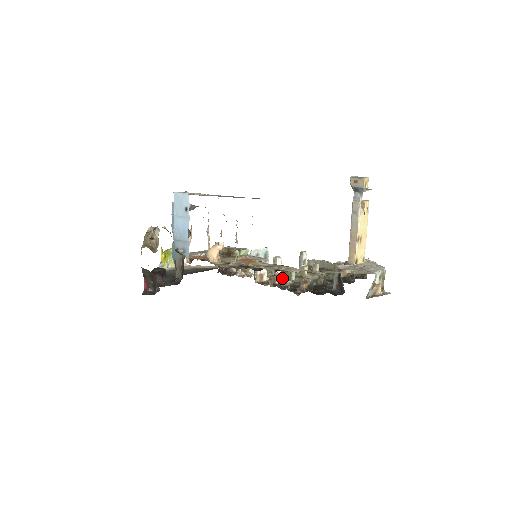
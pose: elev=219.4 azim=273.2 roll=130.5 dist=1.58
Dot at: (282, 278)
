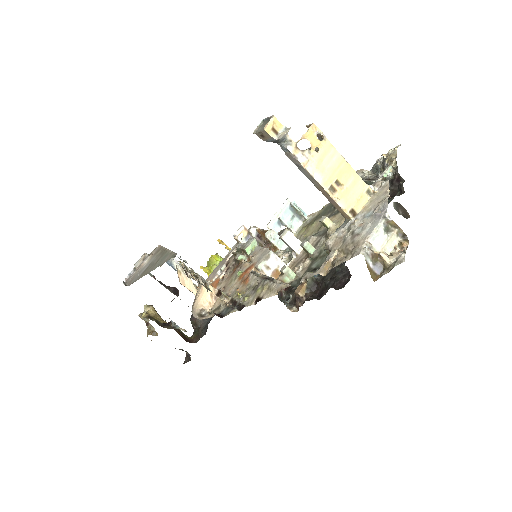
Dot at: (304, 252)
